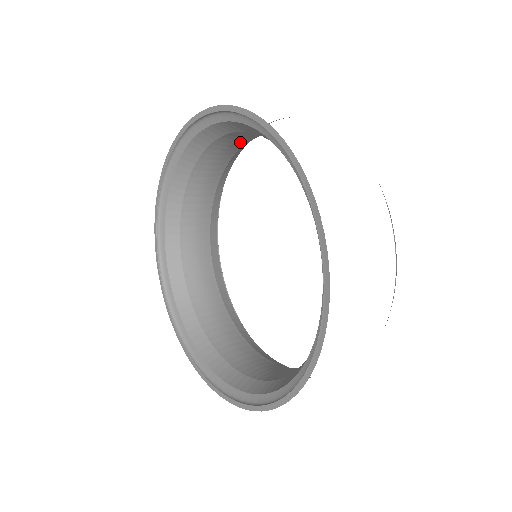
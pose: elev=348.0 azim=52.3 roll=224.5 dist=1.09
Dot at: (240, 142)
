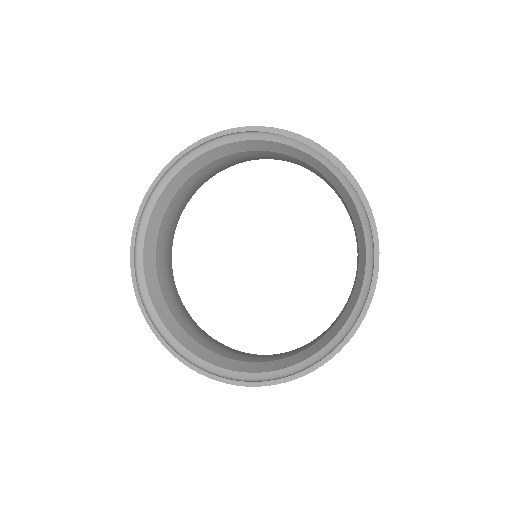
Dot at: (177, 215)
